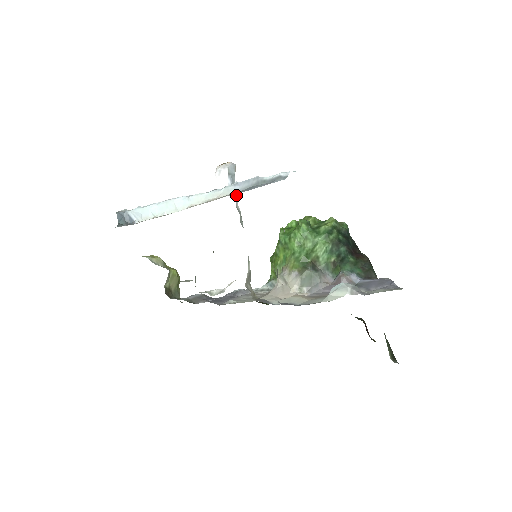
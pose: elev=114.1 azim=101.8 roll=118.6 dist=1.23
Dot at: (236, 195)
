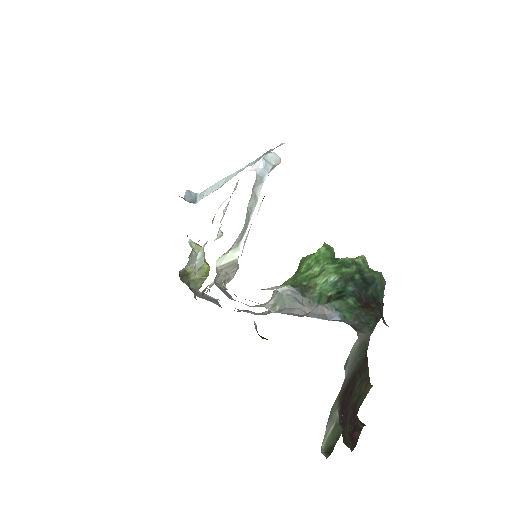
Dot at: (261, 181)
